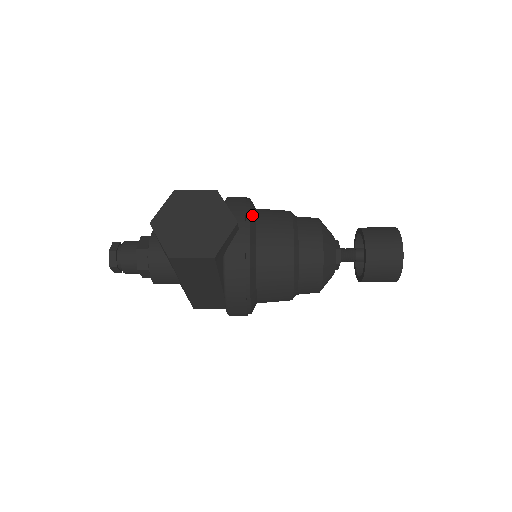
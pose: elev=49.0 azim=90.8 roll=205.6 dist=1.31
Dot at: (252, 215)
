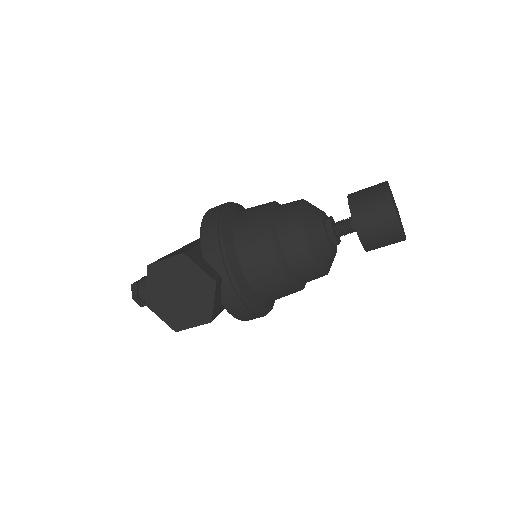
Dot at: (229, 250)
